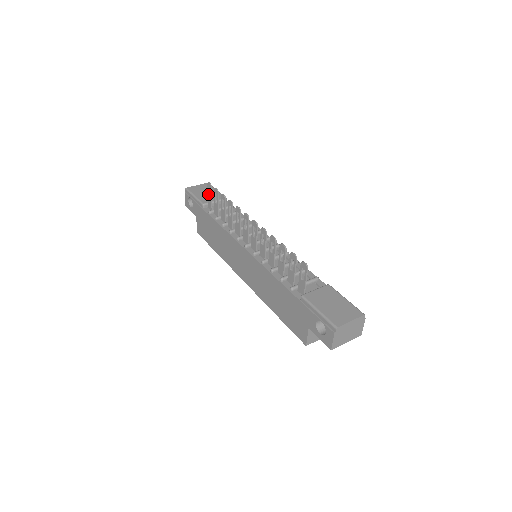
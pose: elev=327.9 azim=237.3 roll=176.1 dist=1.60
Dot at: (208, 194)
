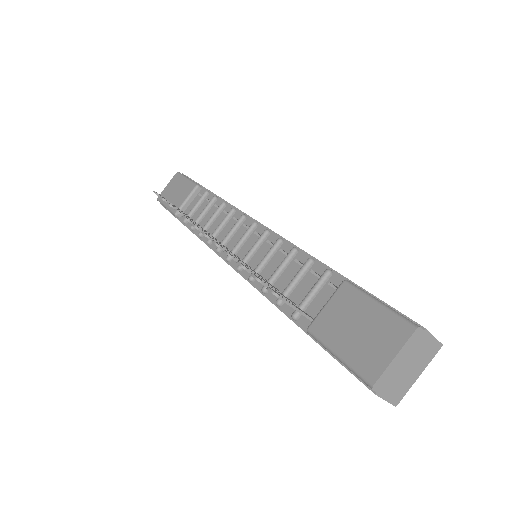
Dot at: occluded
